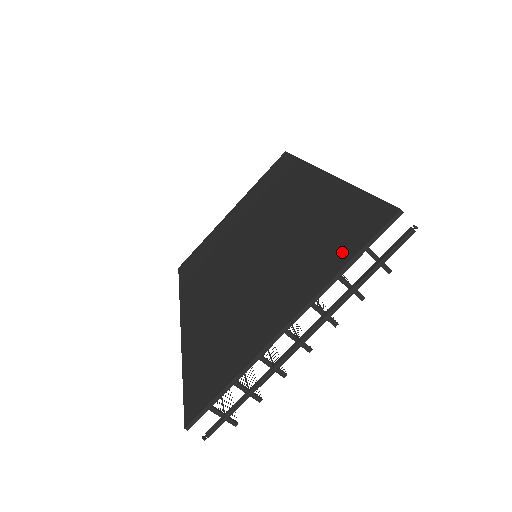
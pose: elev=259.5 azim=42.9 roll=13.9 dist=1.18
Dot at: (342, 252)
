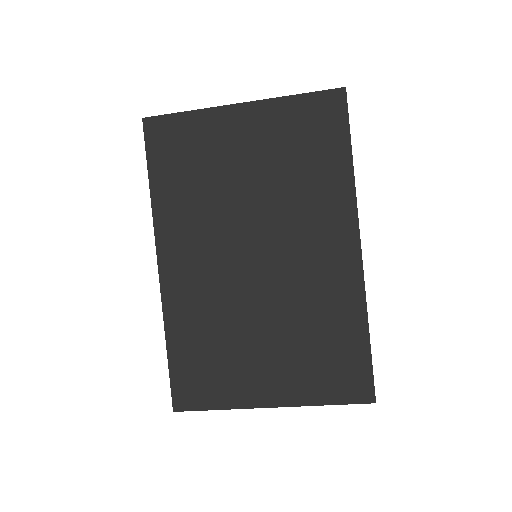
Dot at: (328, 390)
